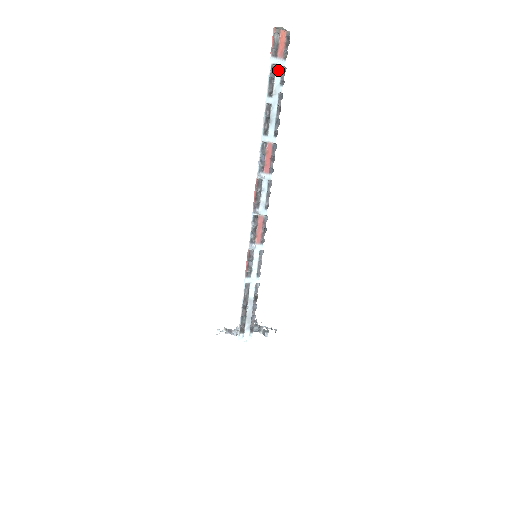
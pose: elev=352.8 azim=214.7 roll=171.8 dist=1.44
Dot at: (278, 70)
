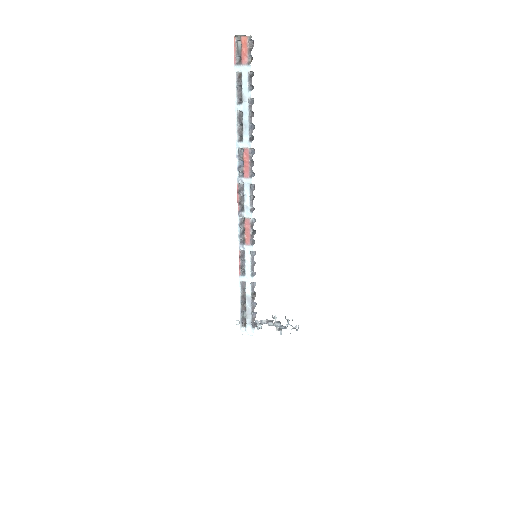
Dot at: (244, 77)
